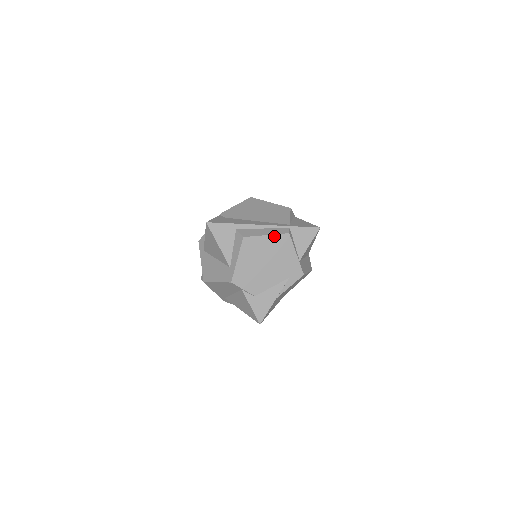
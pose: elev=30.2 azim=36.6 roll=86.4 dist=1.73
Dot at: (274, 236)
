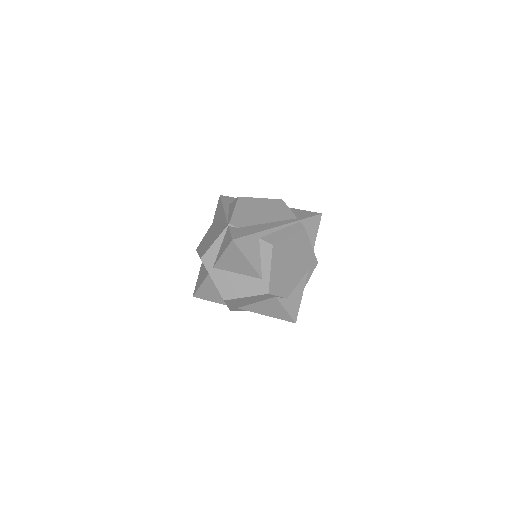
Dot at: (295, 235)
